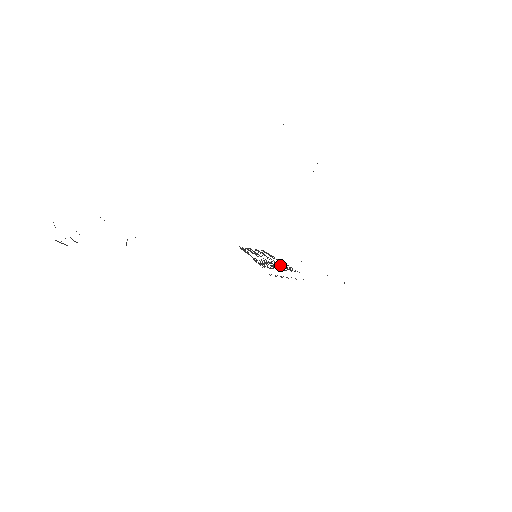
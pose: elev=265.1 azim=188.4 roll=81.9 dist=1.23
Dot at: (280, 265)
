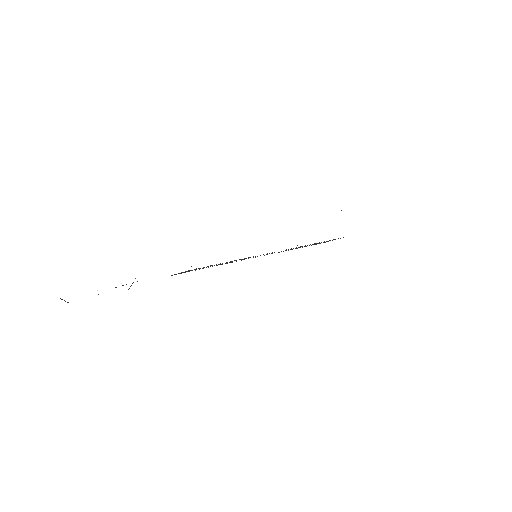
Dot at: (222, 263)
